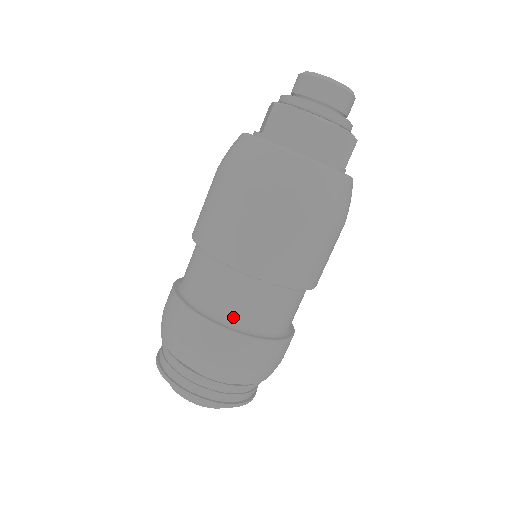
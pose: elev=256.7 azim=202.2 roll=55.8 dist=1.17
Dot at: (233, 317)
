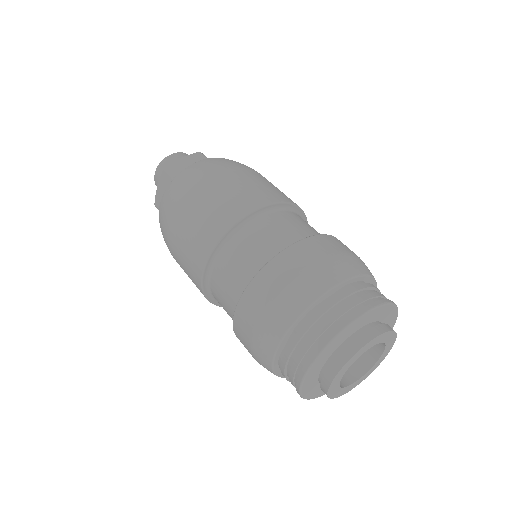
Dot at: (249, 274)
